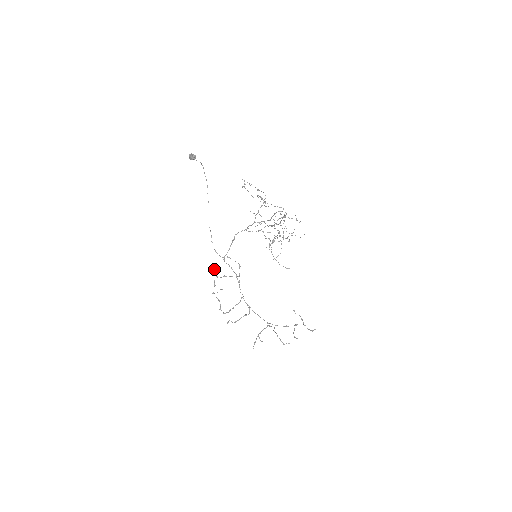
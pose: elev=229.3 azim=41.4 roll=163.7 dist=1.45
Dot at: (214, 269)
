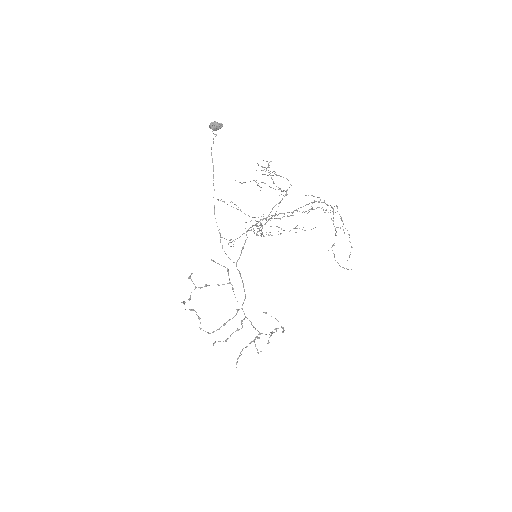
Dot at: (190, 278)
